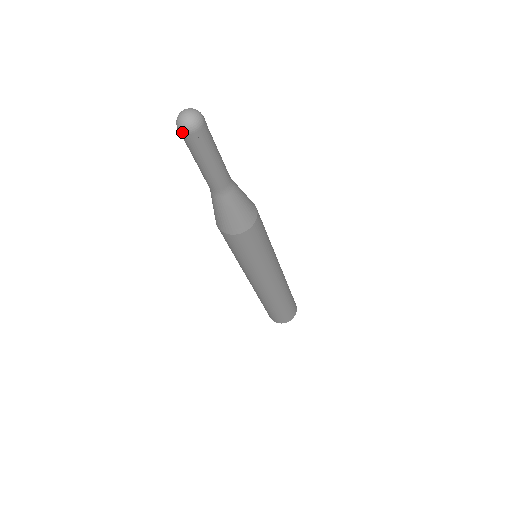
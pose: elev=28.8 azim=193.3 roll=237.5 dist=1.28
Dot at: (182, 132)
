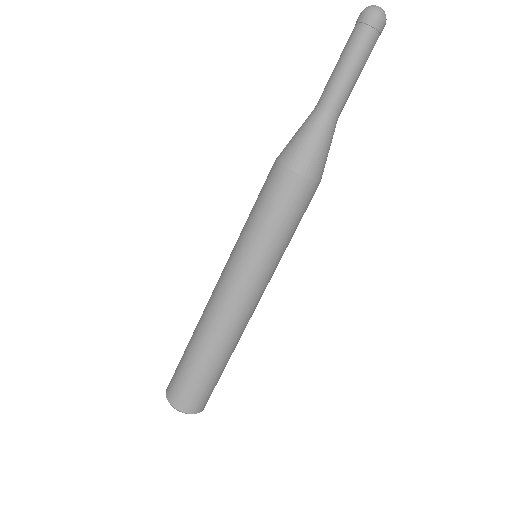
Dot at: (380, 19)
